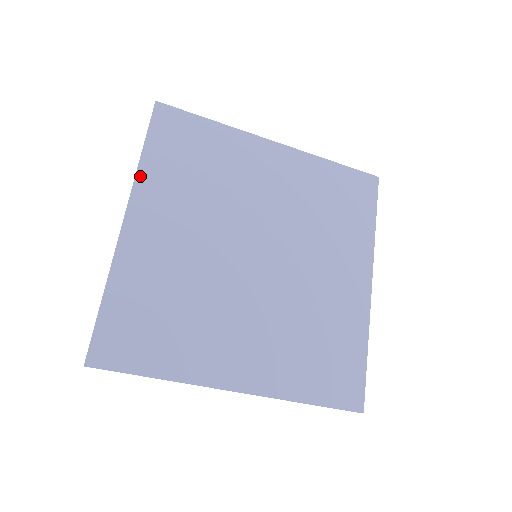
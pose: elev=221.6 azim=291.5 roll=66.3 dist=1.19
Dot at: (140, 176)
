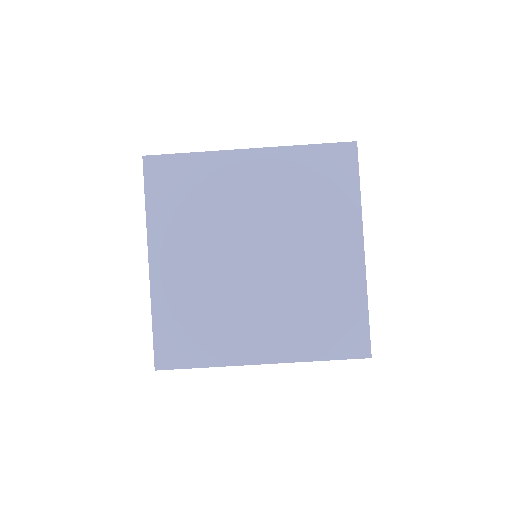
Dot at: (150, 225)
